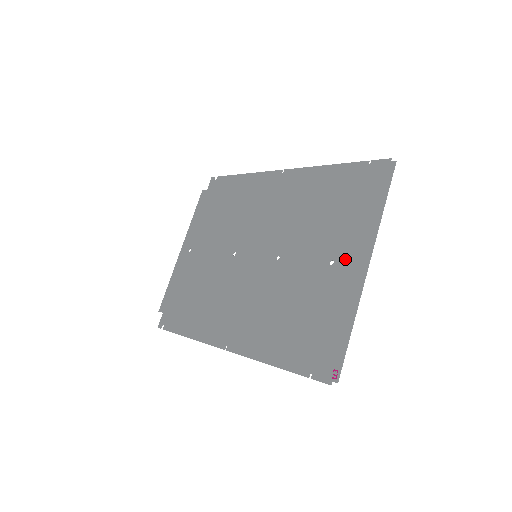
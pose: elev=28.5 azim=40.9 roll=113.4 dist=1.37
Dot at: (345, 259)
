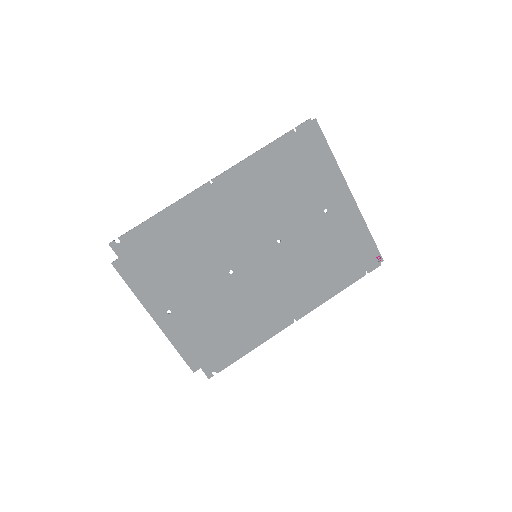
Dot at: (334, 202)
